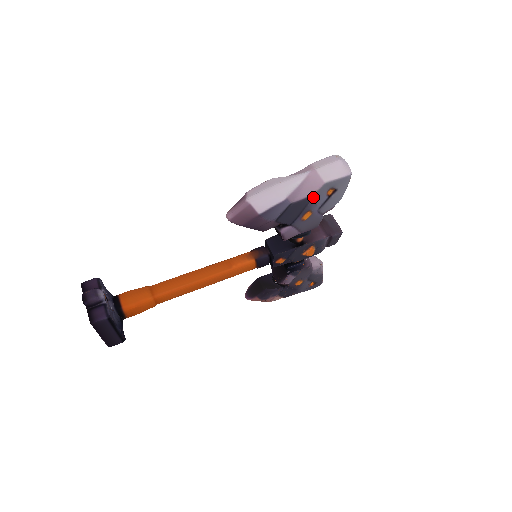
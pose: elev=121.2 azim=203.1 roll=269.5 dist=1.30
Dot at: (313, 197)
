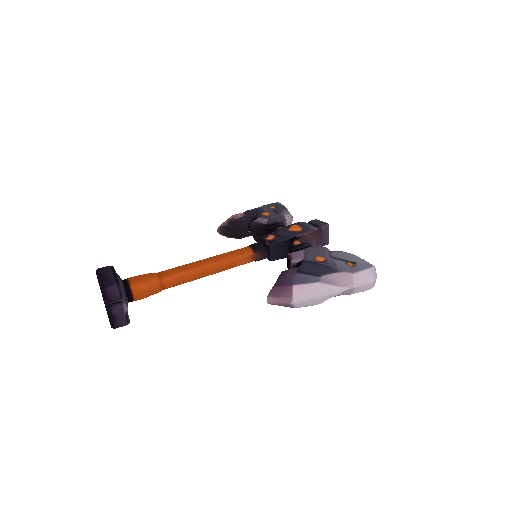
Dot at: occluded
